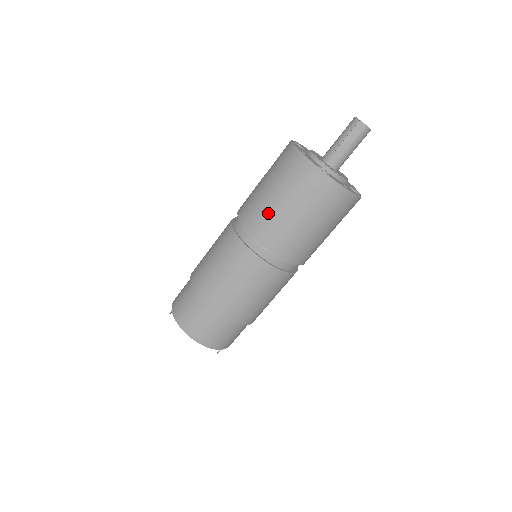
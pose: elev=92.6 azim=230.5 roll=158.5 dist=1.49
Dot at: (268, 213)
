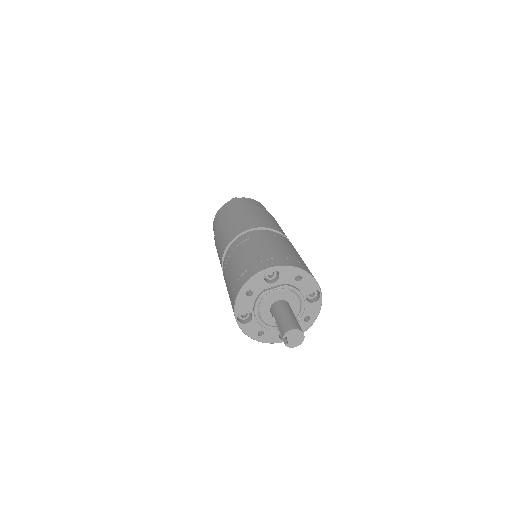
Dot at: (226, 277)
